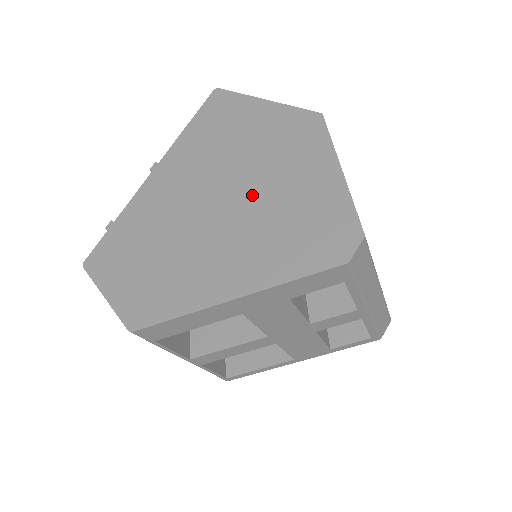
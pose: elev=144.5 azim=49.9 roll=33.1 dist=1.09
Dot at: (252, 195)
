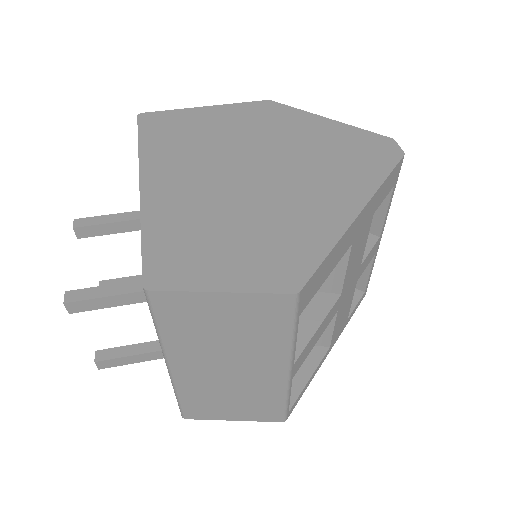
Dot at: (279, 154)
